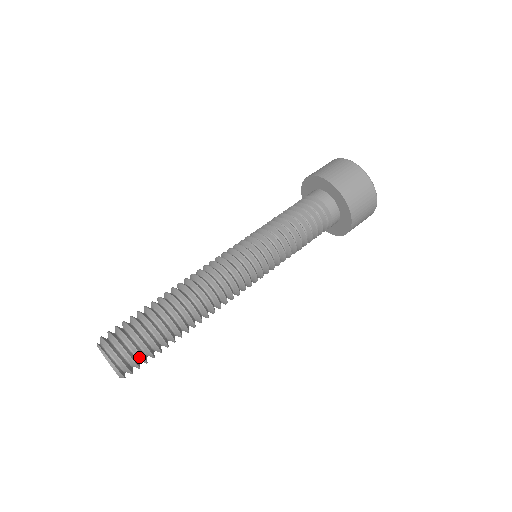
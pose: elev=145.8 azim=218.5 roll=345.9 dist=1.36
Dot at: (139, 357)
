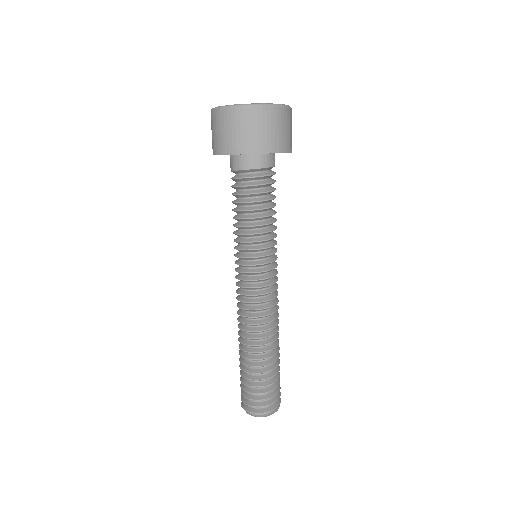
Dot at: (278, 389)
